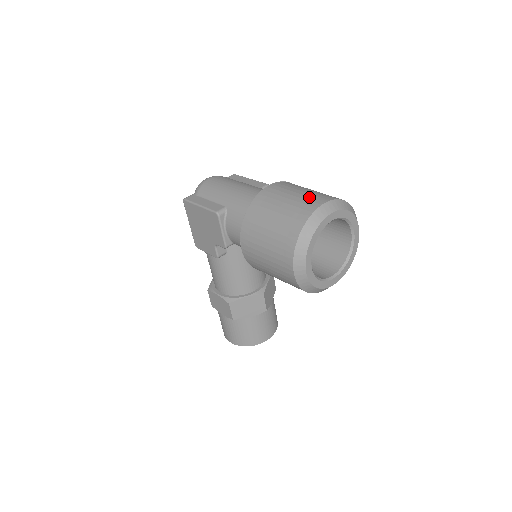
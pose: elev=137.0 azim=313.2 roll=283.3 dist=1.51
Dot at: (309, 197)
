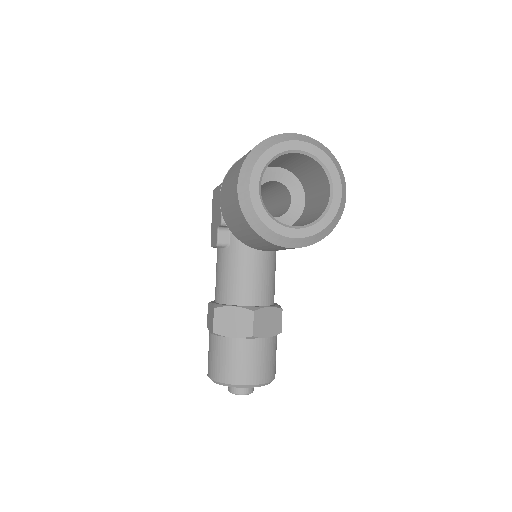
Dot at: occluded
